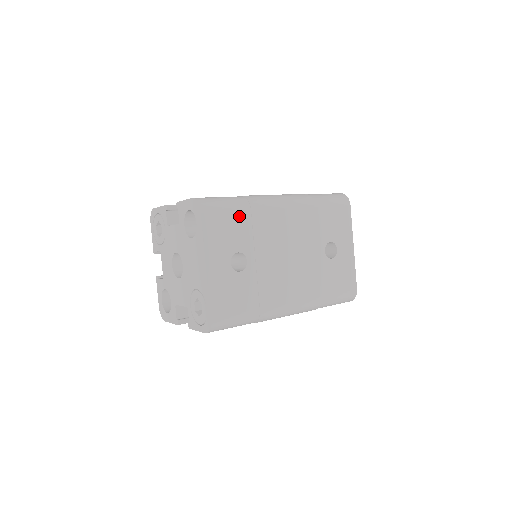
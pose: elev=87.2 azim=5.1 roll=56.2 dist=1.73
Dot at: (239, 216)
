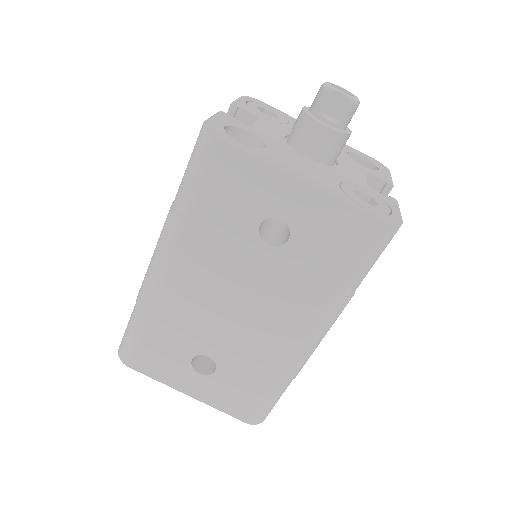
Dot at: (151, 334)
